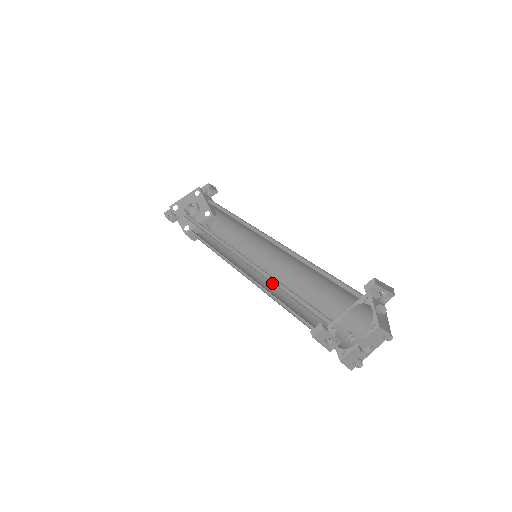
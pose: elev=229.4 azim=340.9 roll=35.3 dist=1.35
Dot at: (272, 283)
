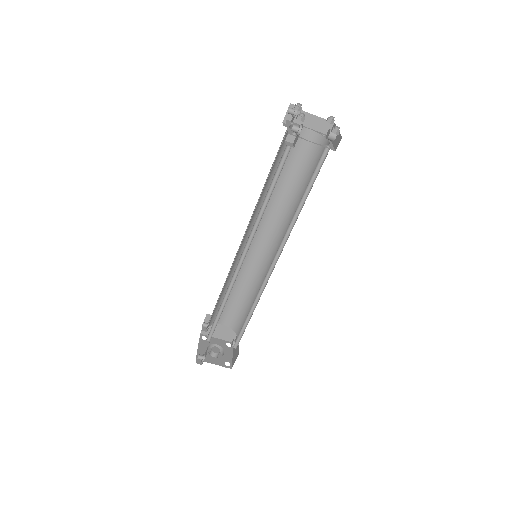
Dot at: occluded
